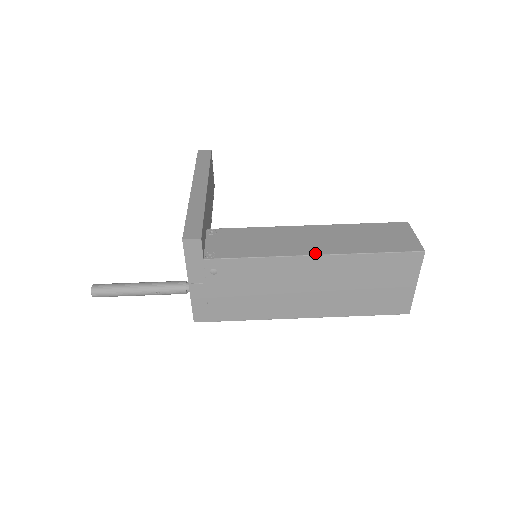
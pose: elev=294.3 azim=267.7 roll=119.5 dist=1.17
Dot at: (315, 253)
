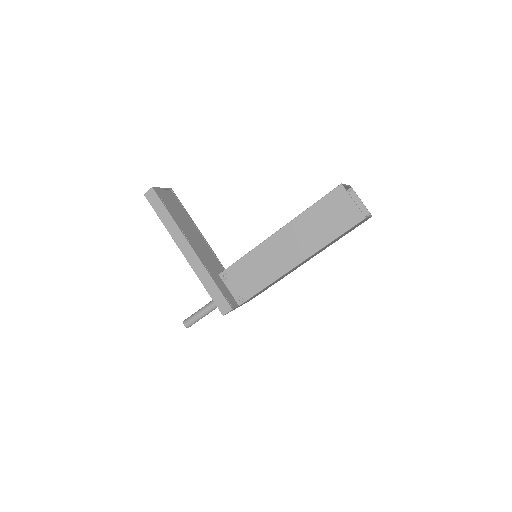
Dot at: (298, 263)
